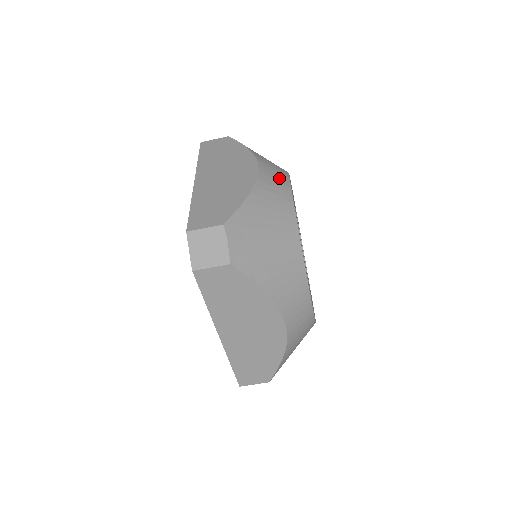
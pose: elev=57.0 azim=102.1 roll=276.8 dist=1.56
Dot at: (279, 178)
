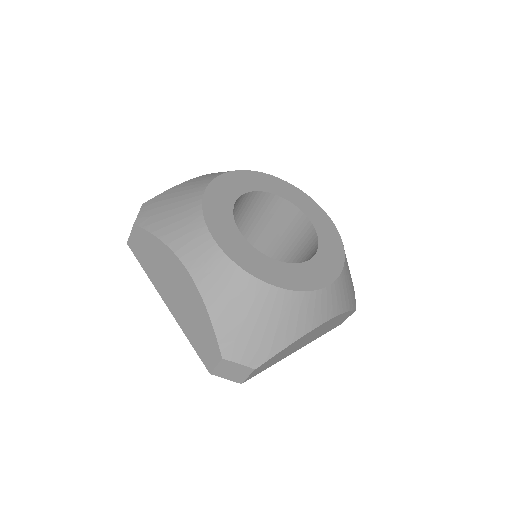
Dot at: (205, 253)
